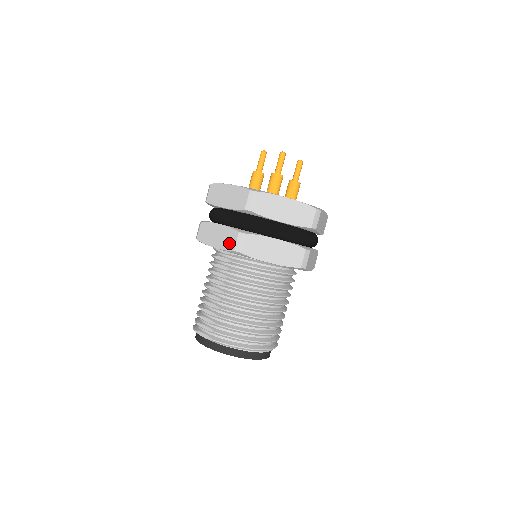
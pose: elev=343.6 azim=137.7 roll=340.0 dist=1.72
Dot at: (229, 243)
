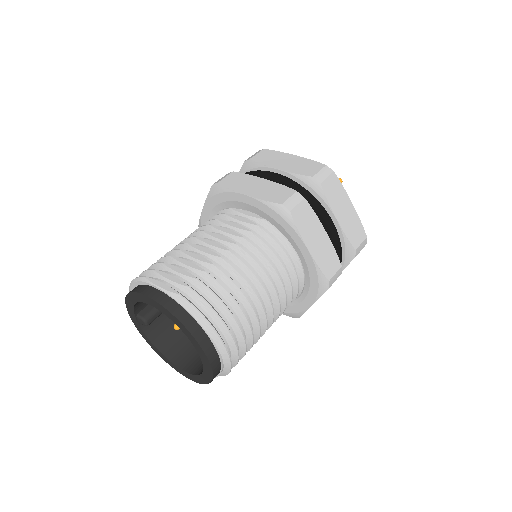
Dot at: (276, 196)
